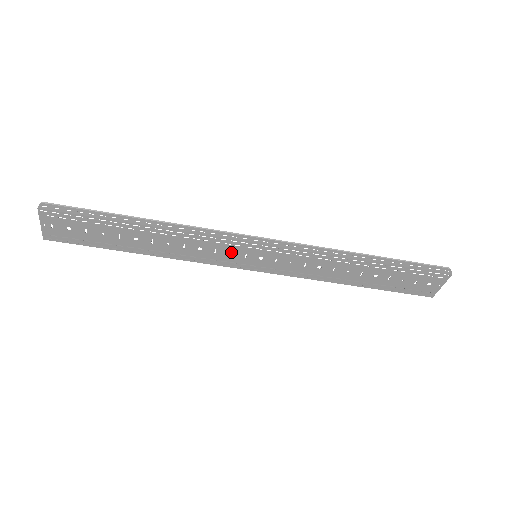
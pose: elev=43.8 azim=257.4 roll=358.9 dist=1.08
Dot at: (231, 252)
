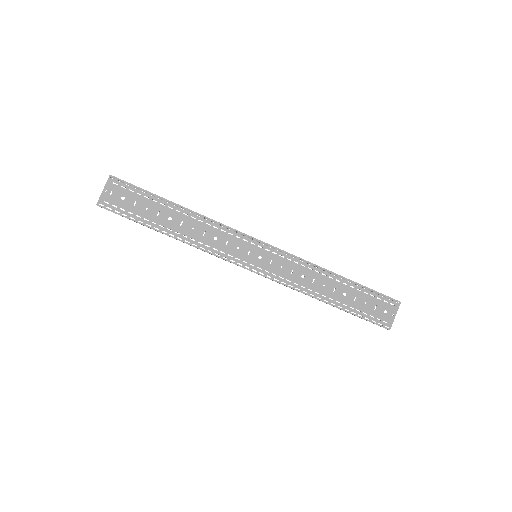
Dot at: (238, 246)
